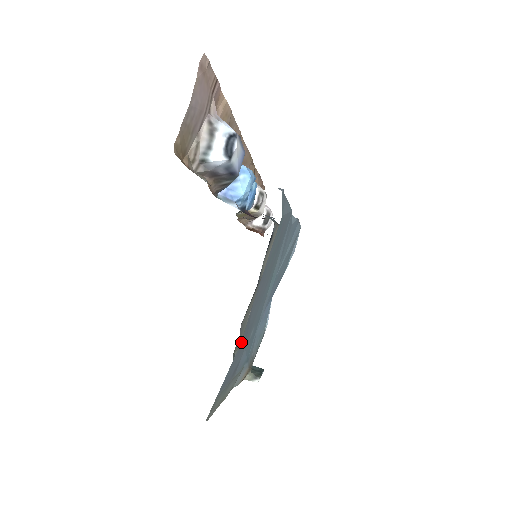
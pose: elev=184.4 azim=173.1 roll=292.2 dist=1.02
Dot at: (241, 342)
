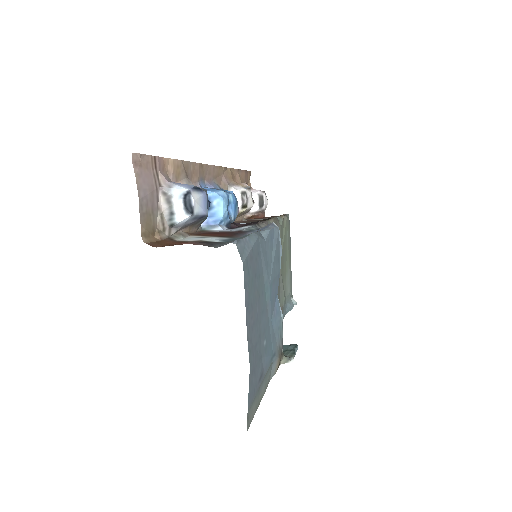
Dot at: (250, 367)
